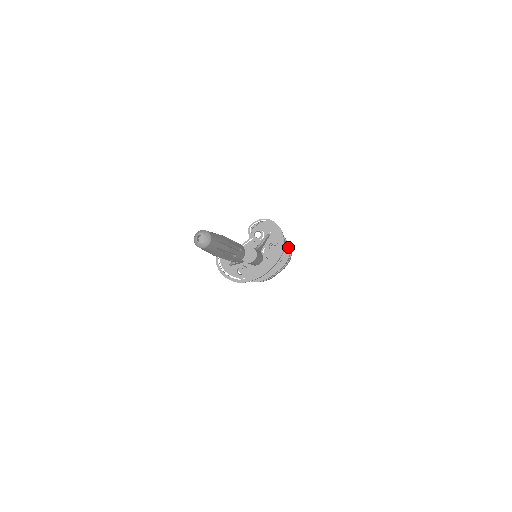
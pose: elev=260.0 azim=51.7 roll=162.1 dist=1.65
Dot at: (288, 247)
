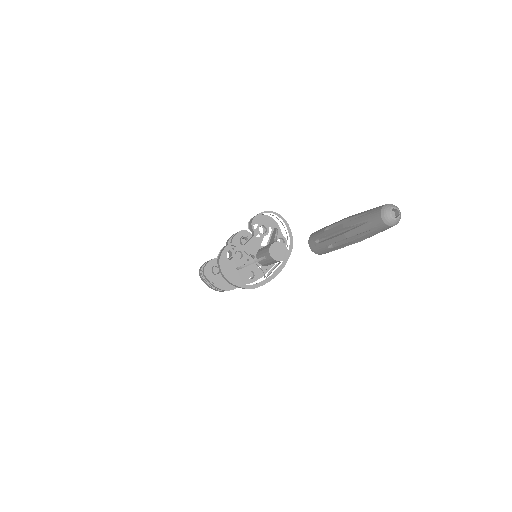
Dot at: occluded
